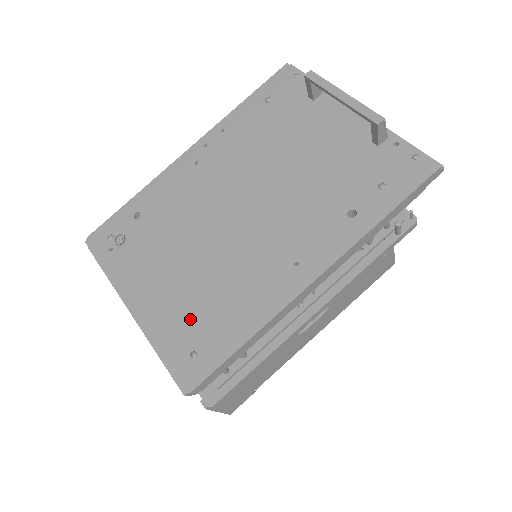
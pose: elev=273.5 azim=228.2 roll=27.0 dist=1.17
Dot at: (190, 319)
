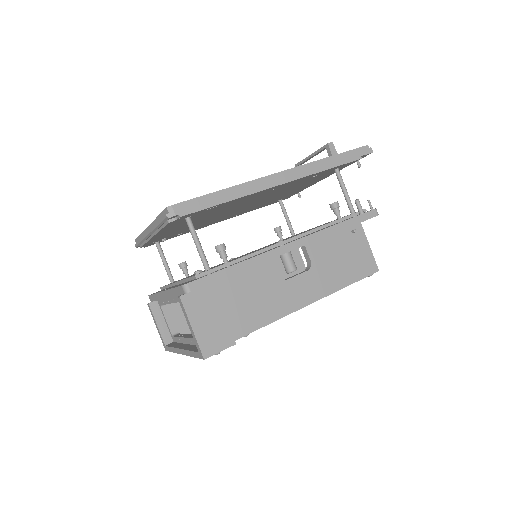
Dot at: occluded
